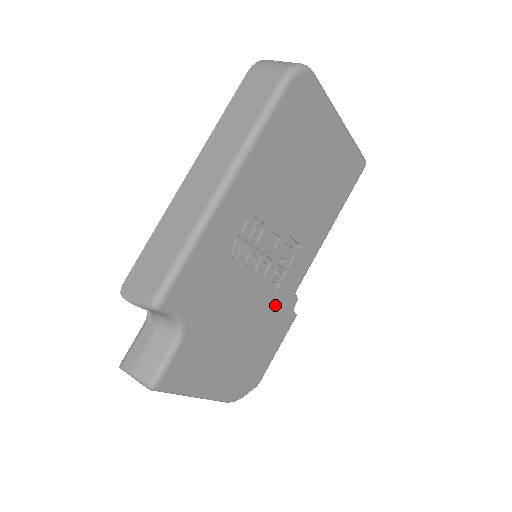
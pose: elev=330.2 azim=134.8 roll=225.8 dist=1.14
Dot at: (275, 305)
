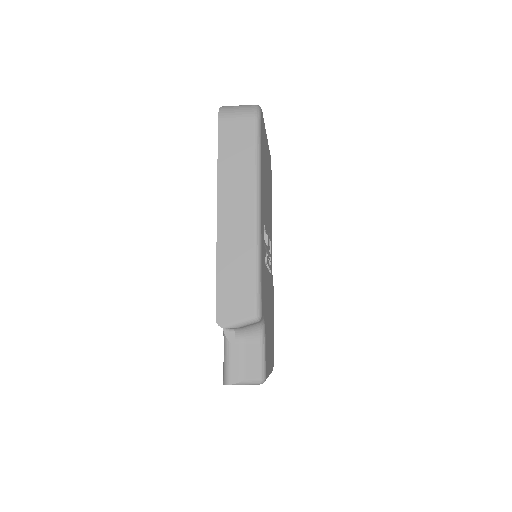
Dot at: (271, 286)
